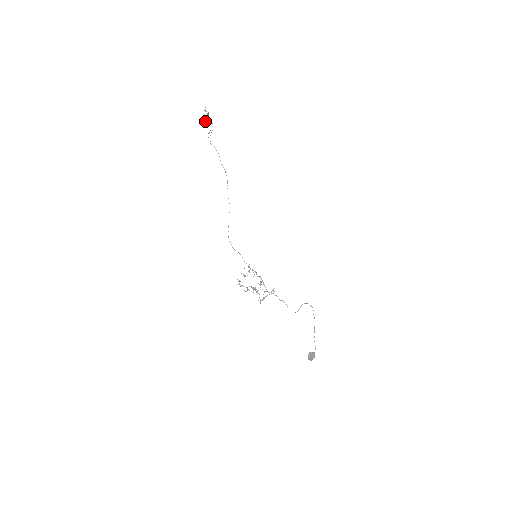
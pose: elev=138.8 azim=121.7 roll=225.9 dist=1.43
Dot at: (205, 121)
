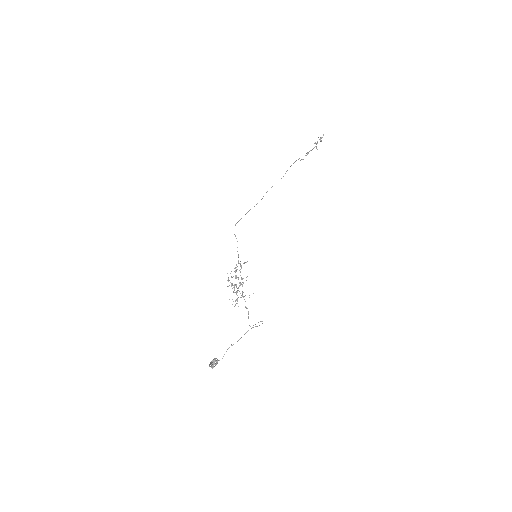
Dot at: occluded
